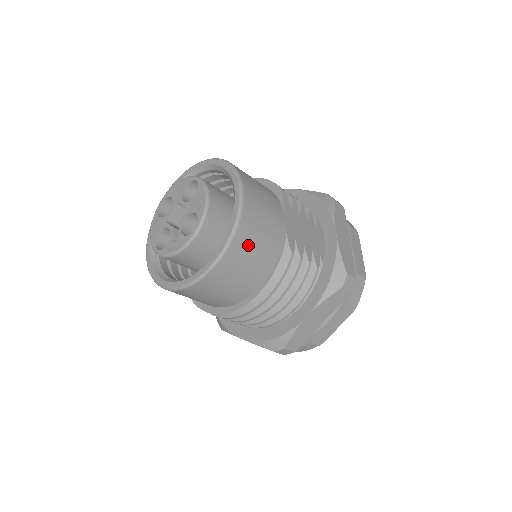
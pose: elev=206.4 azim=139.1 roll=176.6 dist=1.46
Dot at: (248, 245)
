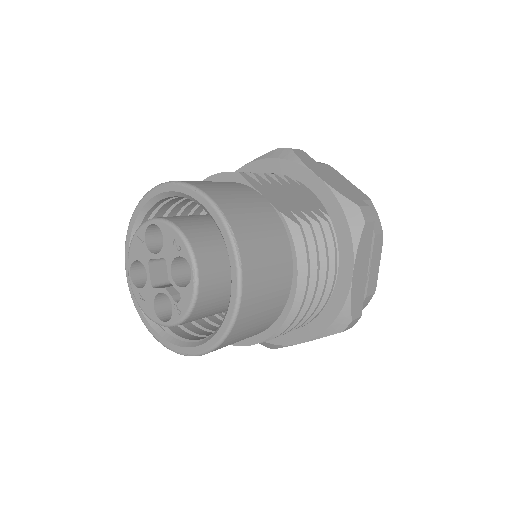
Dot at: (256, 248)
